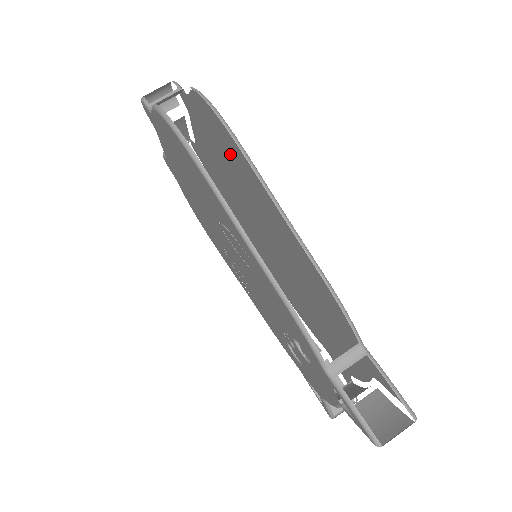
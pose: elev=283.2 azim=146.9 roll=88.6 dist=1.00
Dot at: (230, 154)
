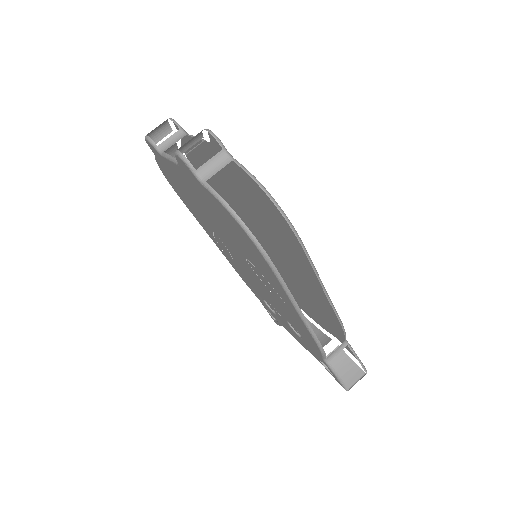
Dot at: (271, 218)
